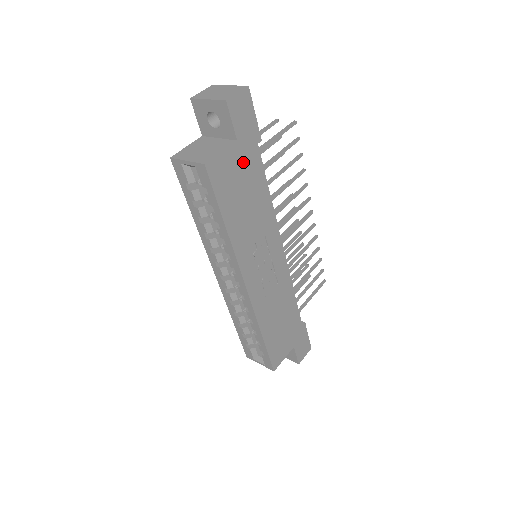
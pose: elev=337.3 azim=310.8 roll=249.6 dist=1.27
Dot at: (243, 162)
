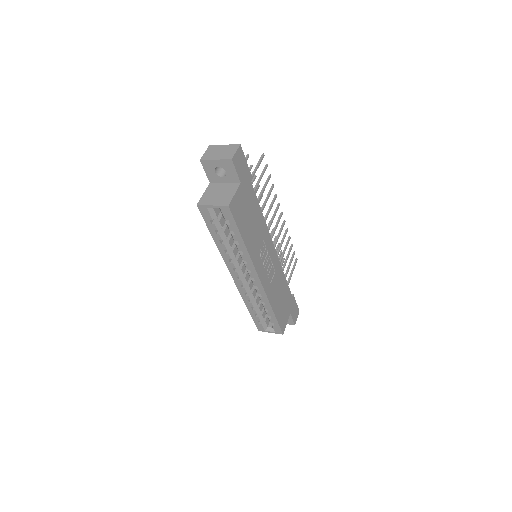
Dot at: (245, 196)
